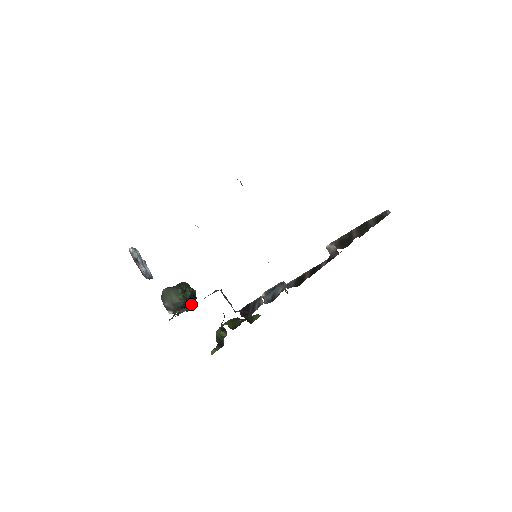
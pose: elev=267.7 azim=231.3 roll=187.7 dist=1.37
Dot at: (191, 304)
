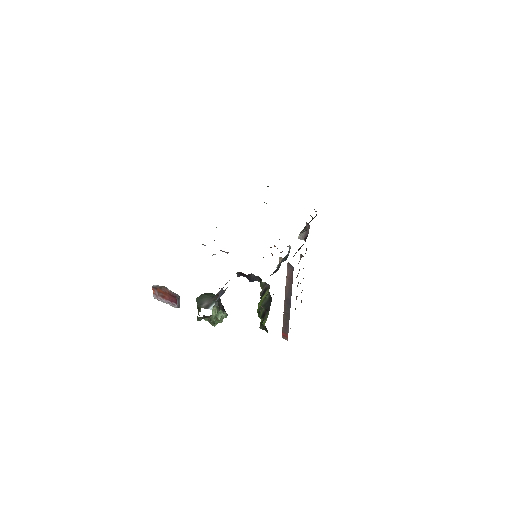
Dot at: occluded
